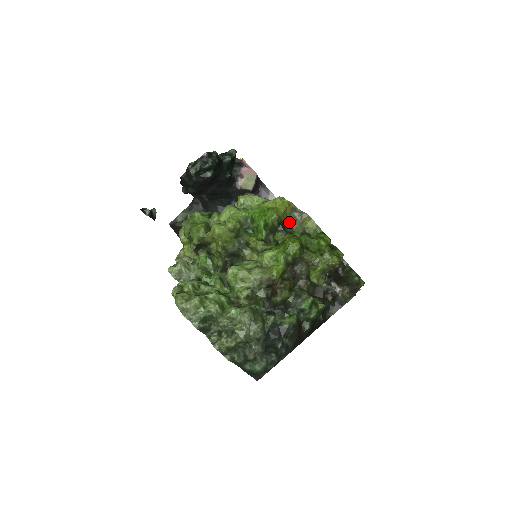
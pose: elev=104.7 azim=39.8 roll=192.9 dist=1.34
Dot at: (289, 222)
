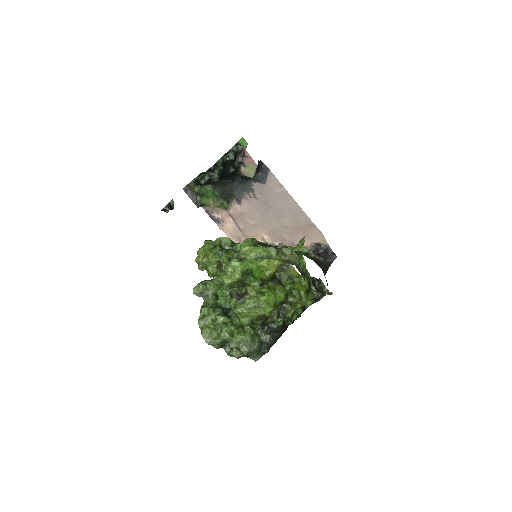
Dot at: (279, 271)
